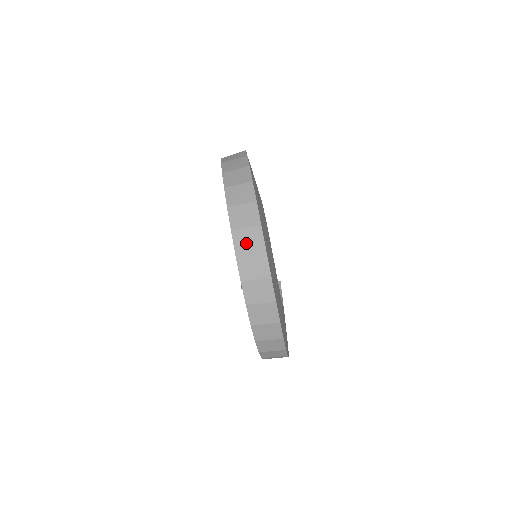
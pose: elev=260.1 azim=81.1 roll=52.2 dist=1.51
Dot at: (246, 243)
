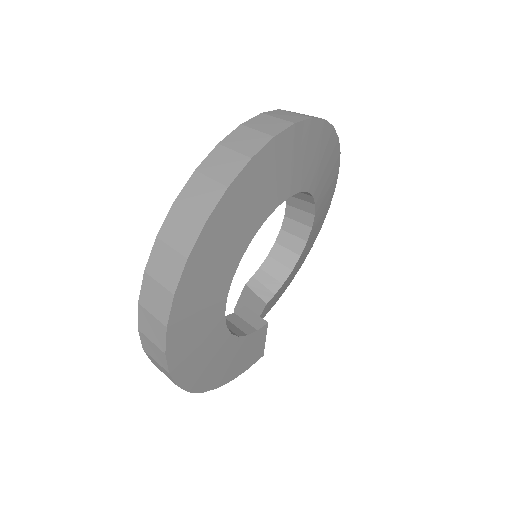
Dot at: (218, 165)
